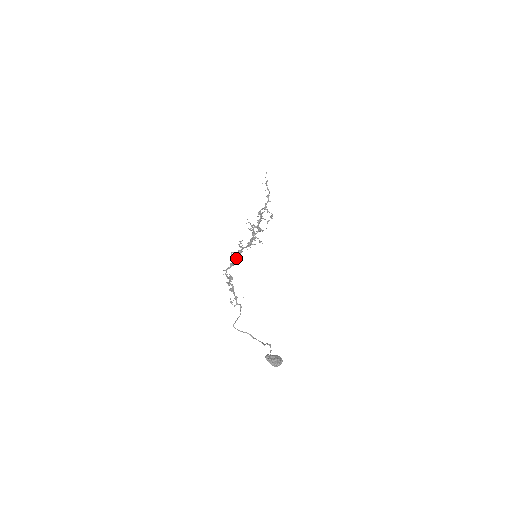
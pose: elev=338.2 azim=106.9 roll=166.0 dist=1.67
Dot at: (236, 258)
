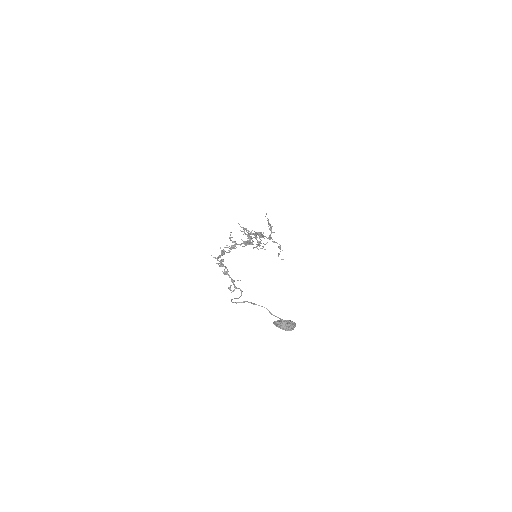
Dot at: (229, 251)
